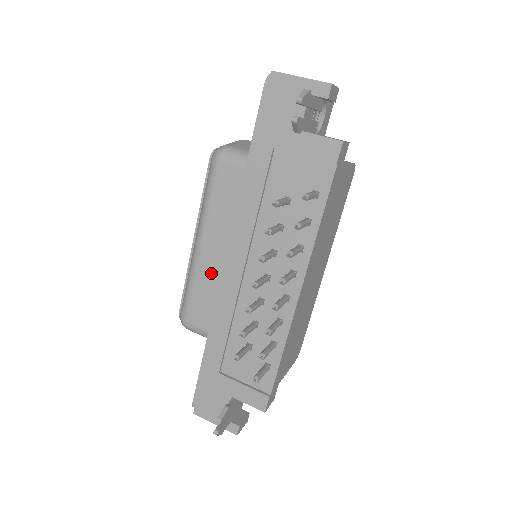
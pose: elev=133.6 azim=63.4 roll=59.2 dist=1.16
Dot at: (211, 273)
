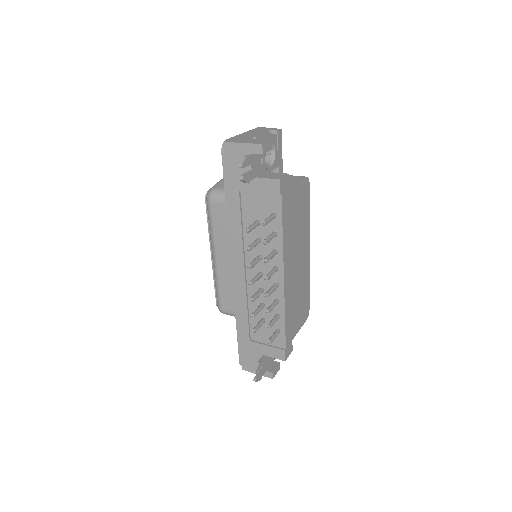
Dot at: (228, 275)
